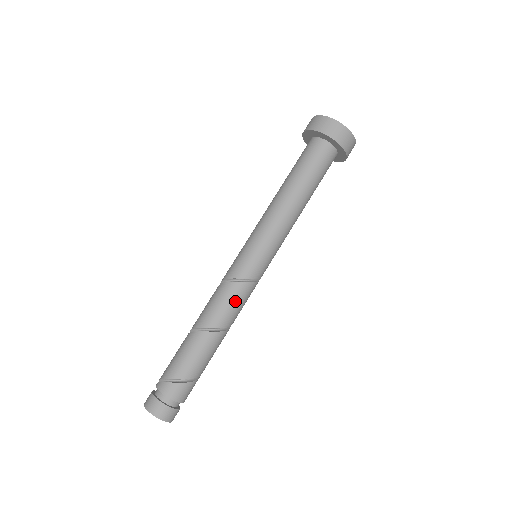
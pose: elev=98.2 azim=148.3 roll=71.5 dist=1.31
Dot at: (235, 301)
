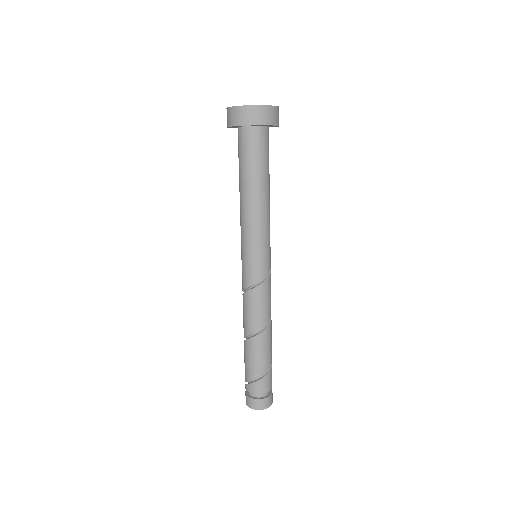
Dot at: (259, 304)
